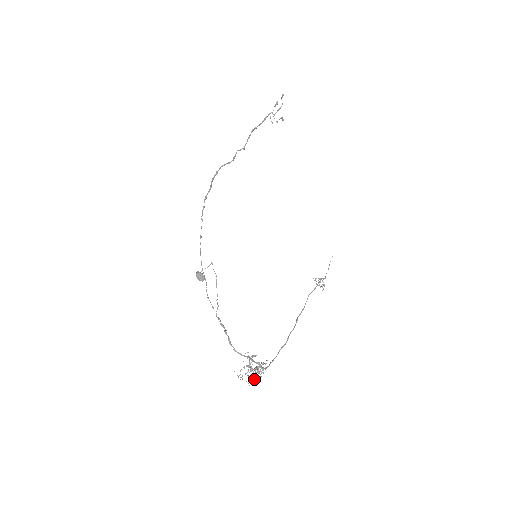
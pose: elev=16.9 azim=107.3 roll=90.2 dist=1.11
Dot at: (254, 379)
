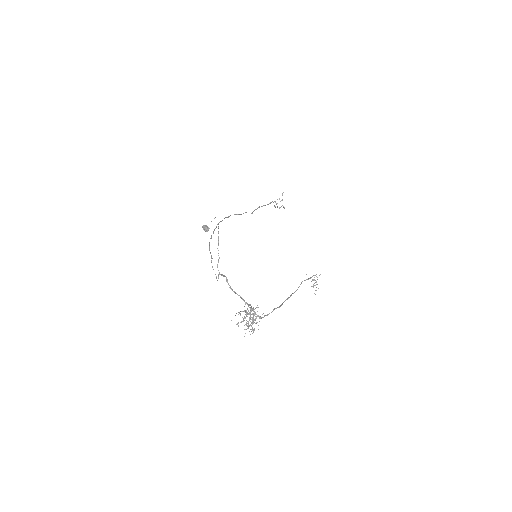
Dot at: occluded
